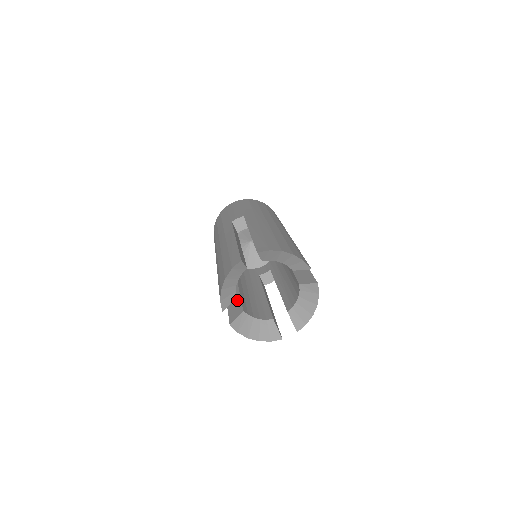
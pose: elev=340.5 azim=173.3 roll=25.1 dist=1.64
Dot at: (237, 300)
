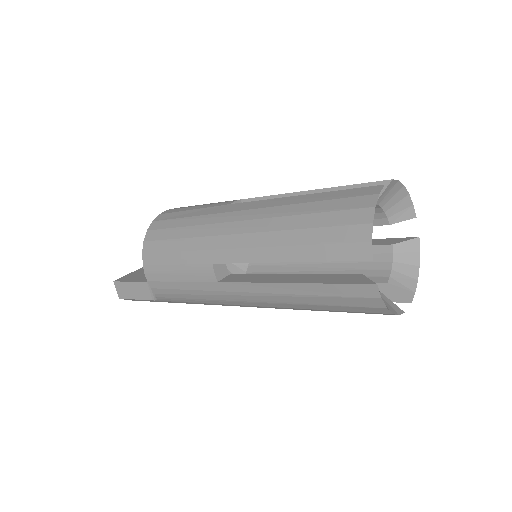
Dot at: (323, 276)
